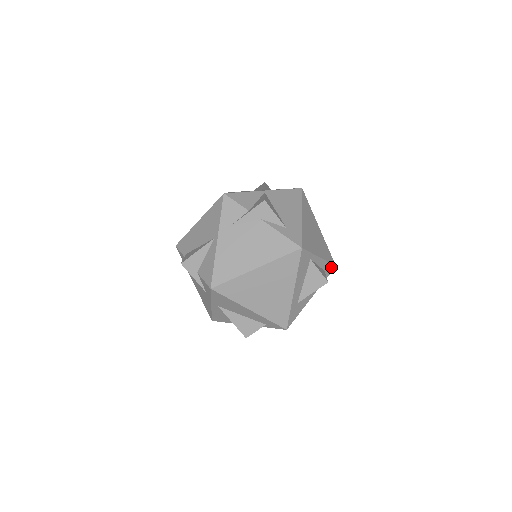
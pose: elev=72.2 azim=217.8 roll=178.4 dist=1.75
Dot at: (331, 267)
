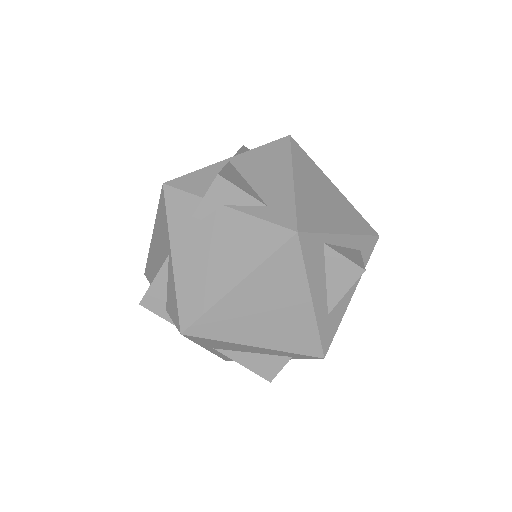
Dot at: (371, 240)
